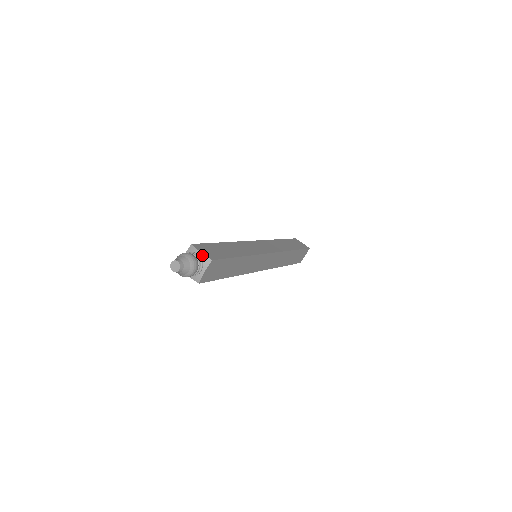
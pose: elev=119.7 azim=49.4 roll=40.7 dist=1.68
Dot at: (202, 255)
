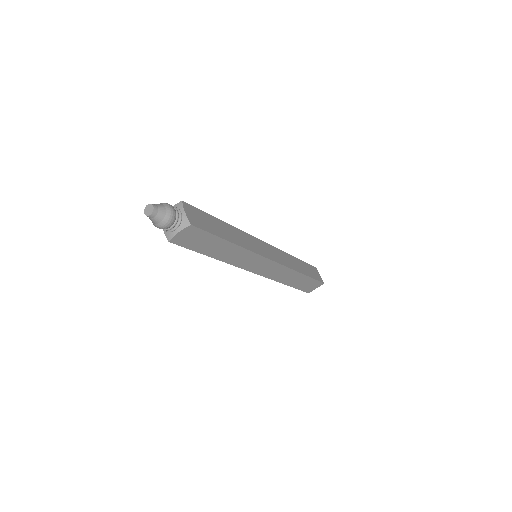
Dot at: (184, 215)
